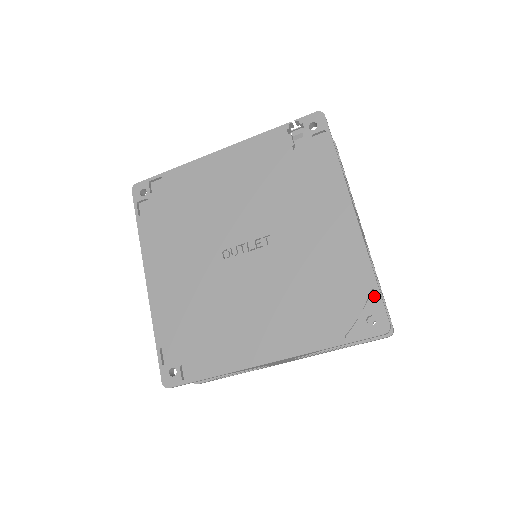
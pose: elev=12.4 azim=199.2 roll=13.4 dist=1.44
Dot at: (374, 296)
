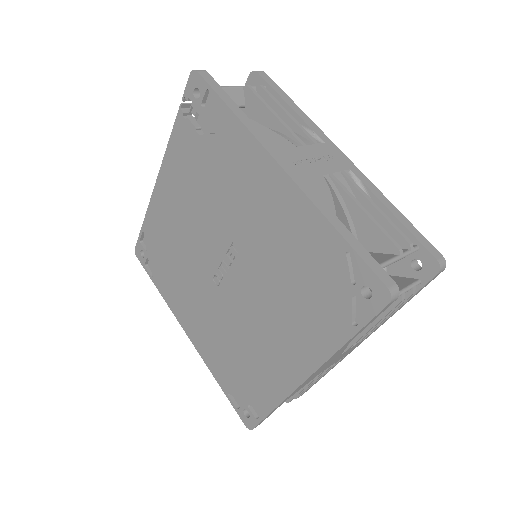
Dot at: (355, 258)
